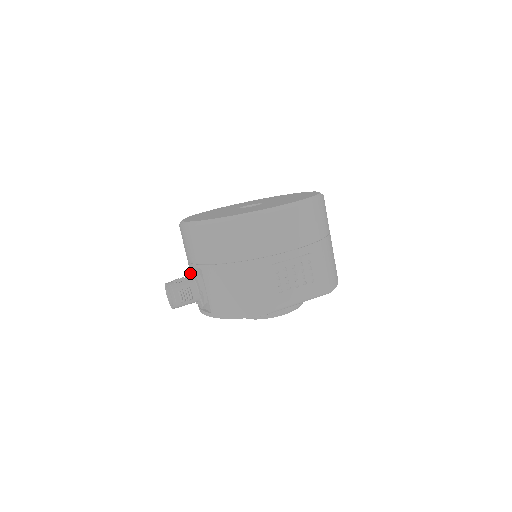
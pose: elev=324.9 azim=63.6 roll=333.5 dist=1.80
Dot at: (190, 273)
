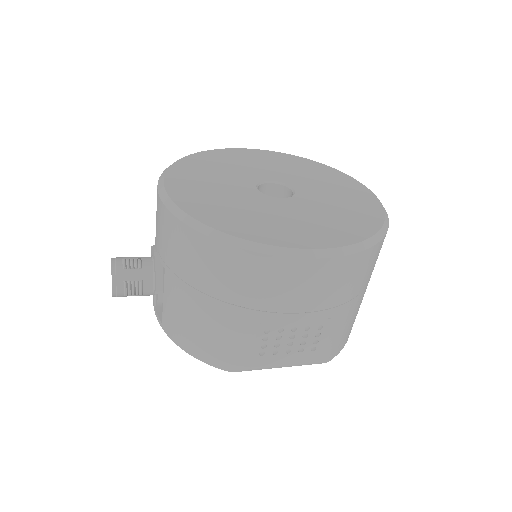
Dot at: (153, 253)
